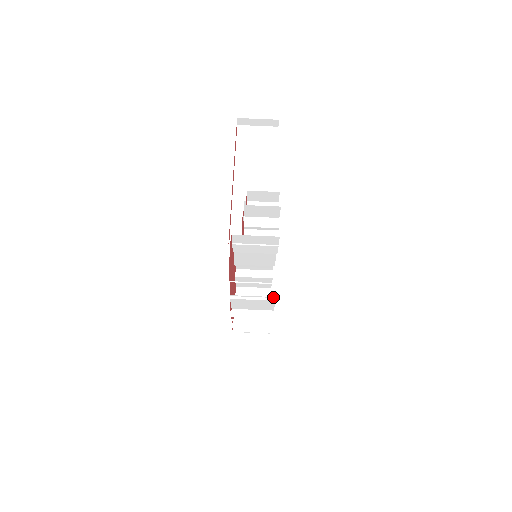
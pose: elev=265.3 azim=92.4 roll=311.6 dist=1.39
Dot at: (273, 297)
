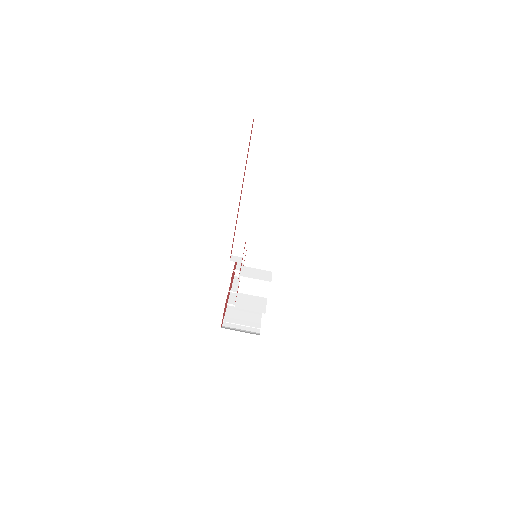
Dot at: (259, 315)
